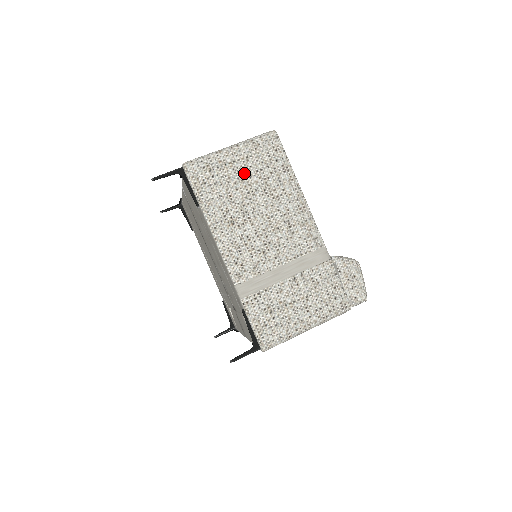
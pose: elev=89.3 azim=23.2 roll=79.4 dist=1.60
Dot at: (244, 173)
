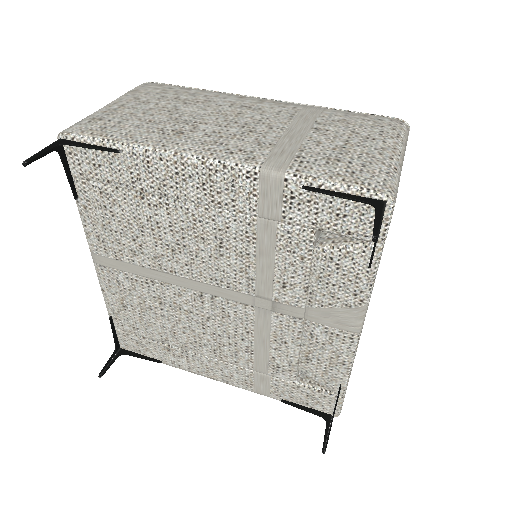
Dot at: (145, 105)
